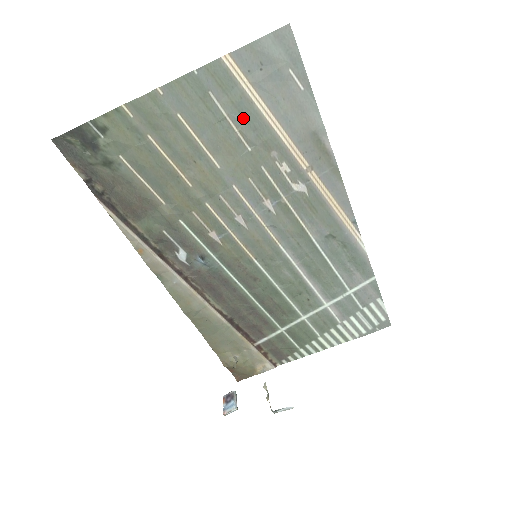
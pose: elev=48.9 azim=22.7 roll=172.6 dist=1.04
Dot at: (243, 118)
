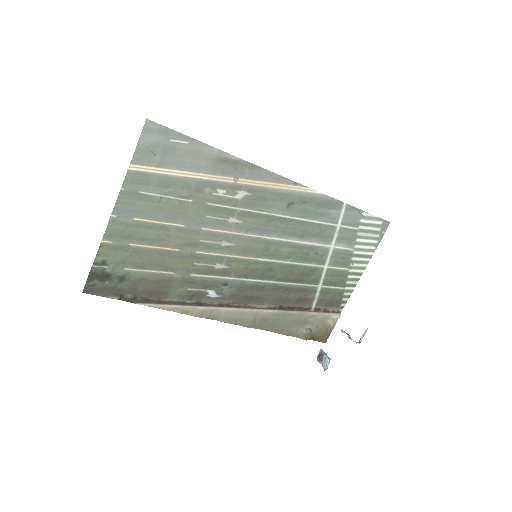
Dot at: (170, 188)
